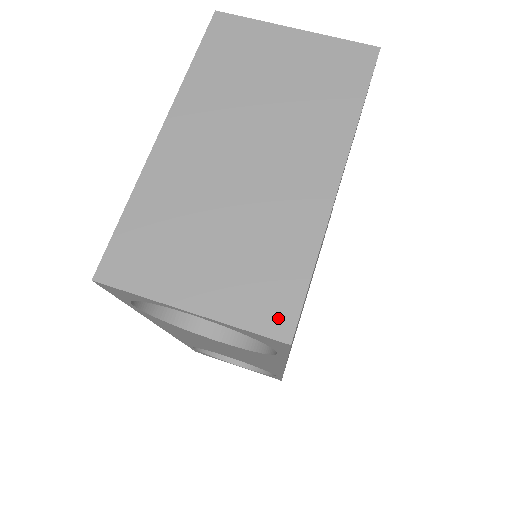
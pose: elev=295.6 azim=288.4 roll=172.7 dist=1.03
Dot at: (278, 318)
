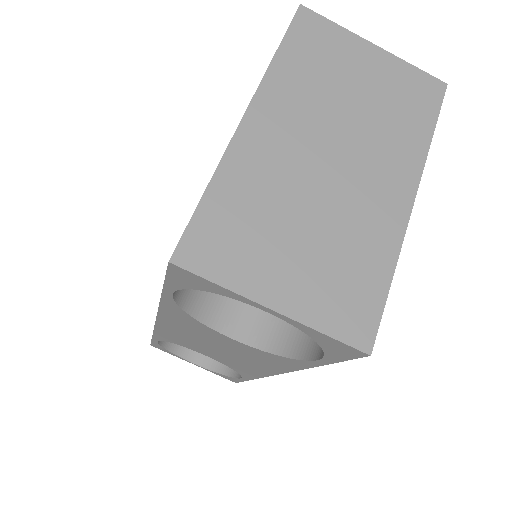
Dot at: (359, 327)
